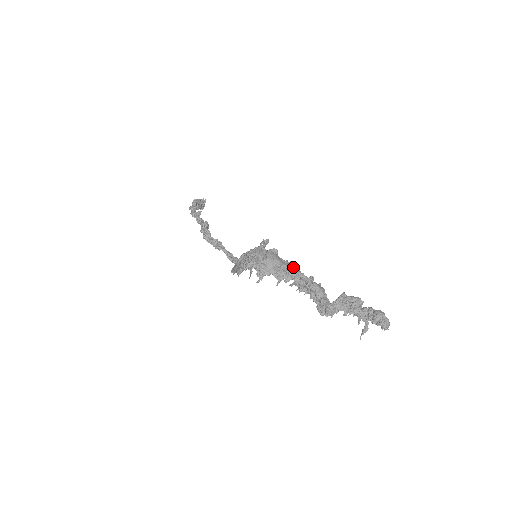
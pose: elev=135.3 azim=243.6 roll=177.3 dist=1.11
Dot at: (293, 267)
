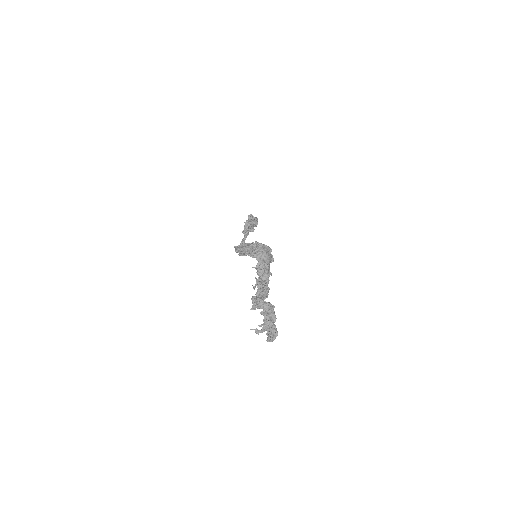
Dot at: occluded
